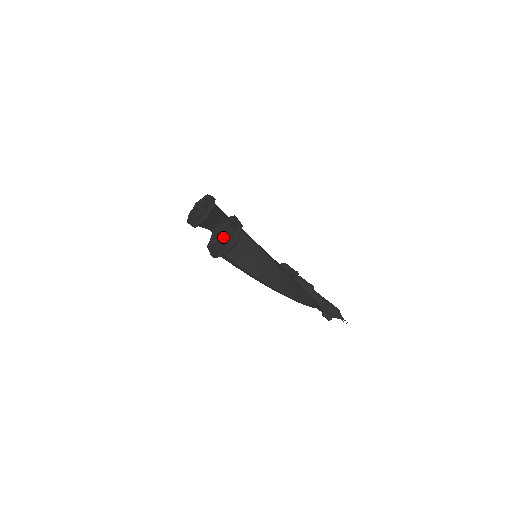
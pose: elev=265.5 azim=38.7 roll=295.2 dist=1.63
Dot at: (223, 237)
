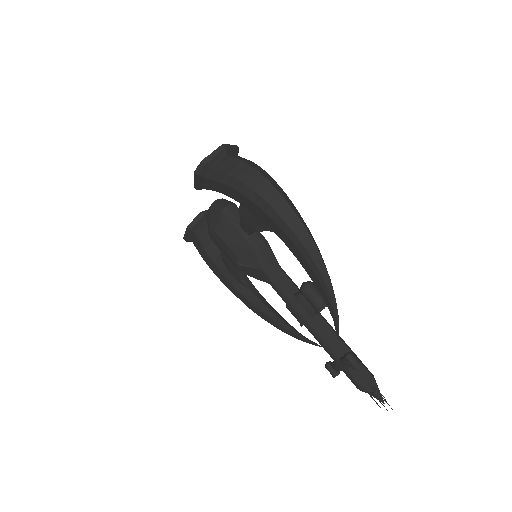
Dot at: occluded
